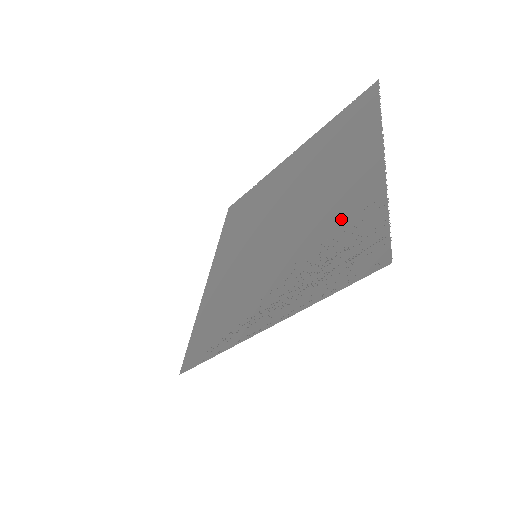
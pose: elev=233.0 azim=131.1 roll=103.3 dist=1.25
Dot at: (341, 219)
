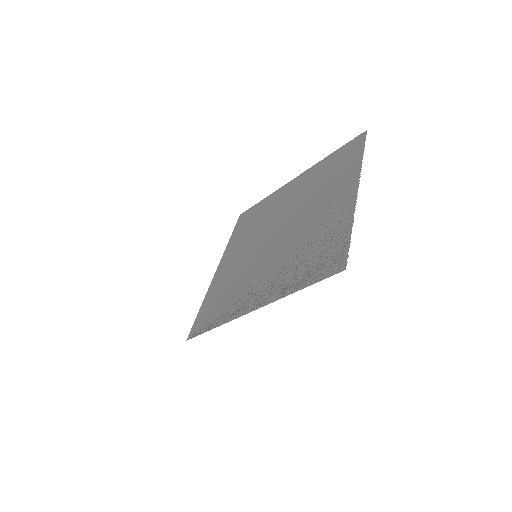
Dot at: (320, 235)
